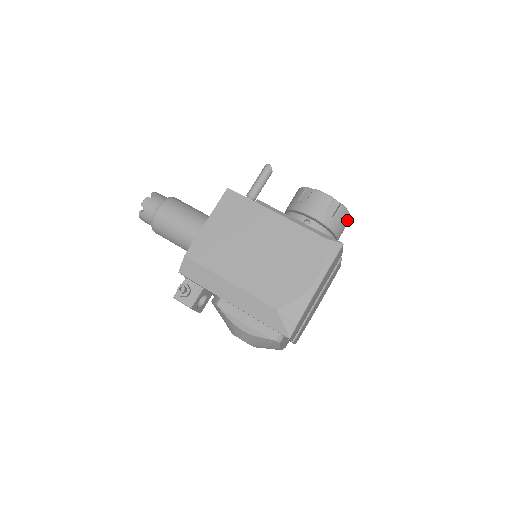
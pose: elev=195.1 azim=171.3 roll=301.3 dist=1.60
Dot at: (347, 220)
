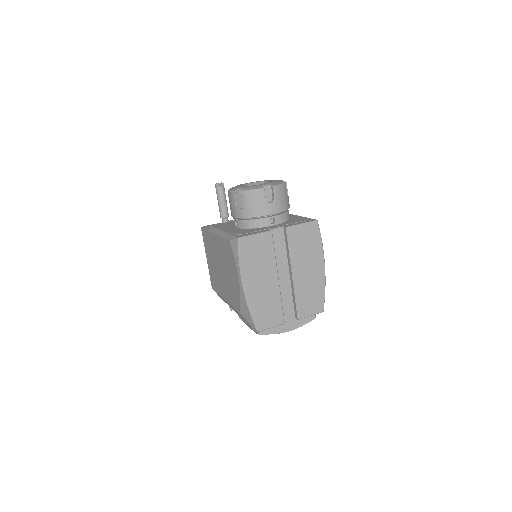
Dot at: (263, 195)
